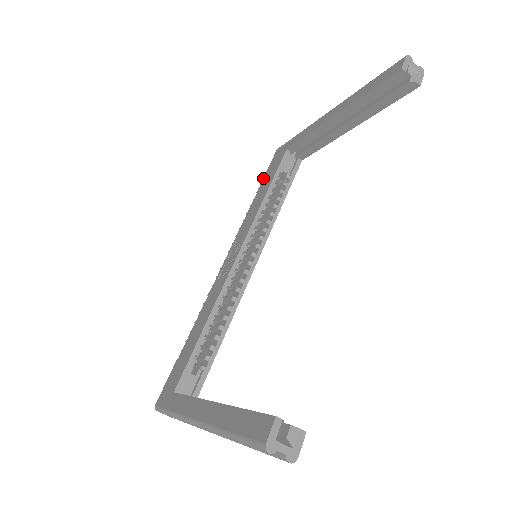
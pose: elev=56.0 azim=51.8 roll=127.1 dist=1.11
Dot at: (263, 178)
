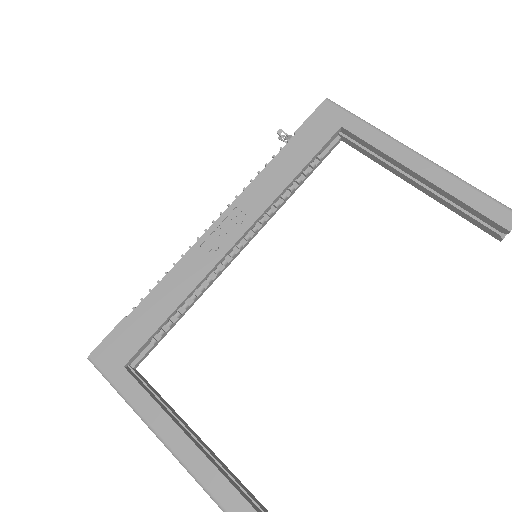
Dot at: (295, 133)
